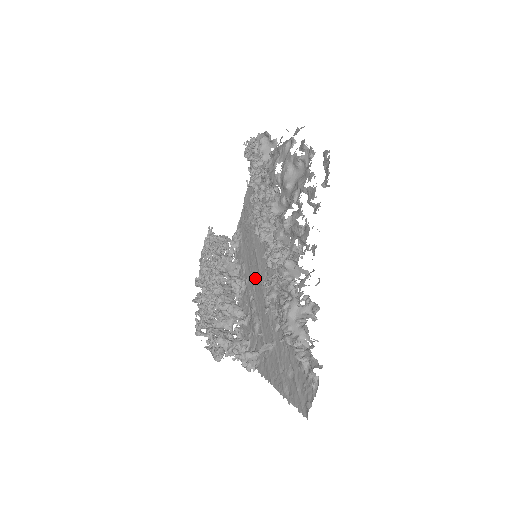
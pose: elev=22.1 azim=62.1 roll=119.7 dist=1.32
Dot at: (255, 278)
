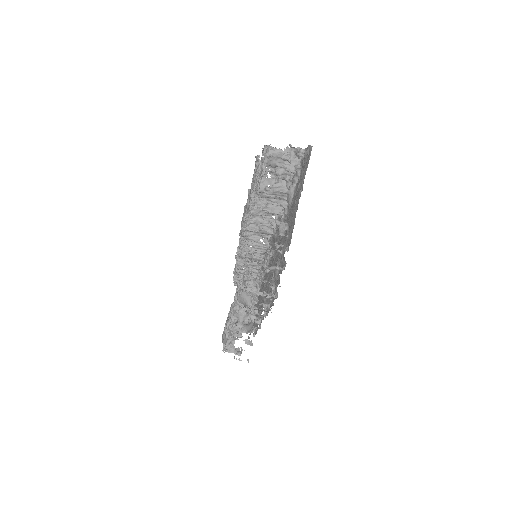
Dot at: (268, 282)
